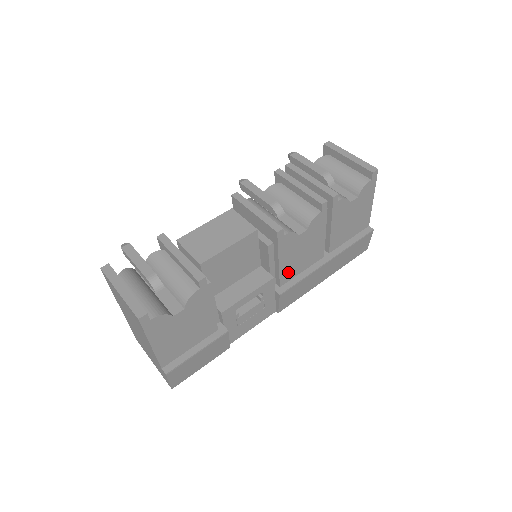
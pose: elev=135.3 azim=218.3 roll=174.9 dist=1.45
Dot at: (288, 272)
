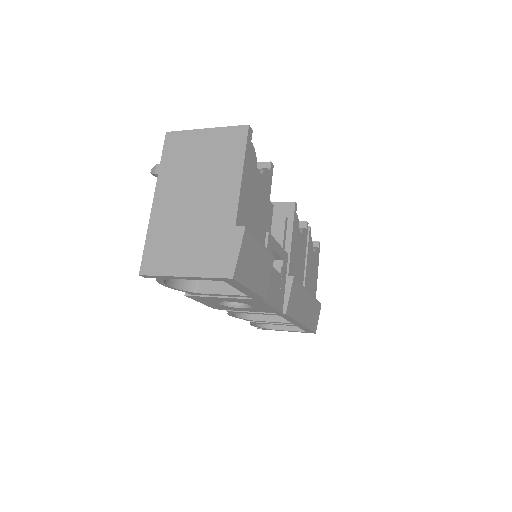
Dot at: (292, 266)
